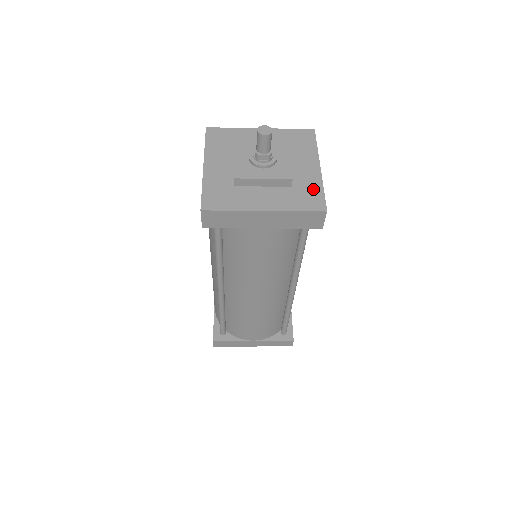
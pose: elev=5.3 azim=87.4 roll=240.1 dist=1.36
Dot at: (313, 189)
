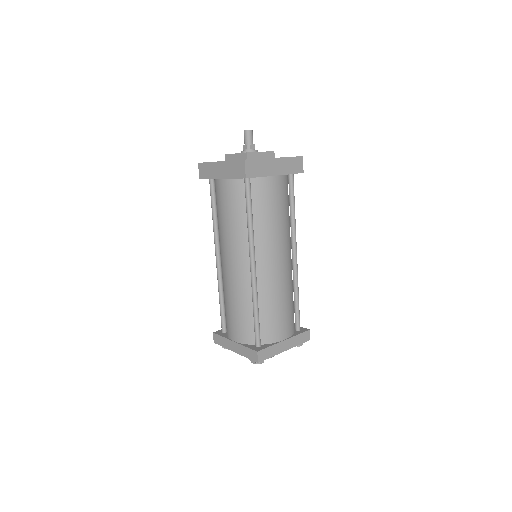
Dot at: occluded
